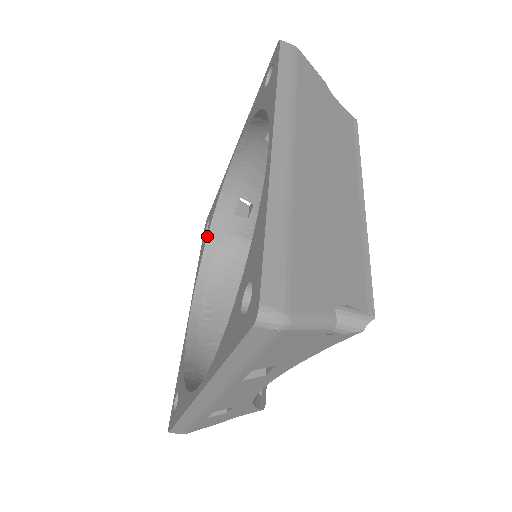
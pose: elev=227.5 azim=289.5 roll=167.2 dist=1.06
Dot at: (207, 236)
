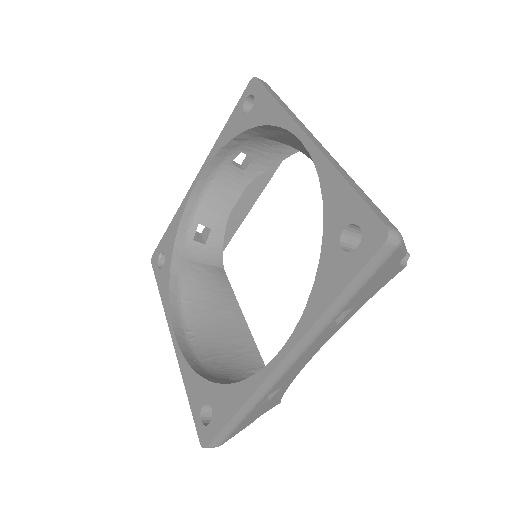
Dot at: (170, 264)
